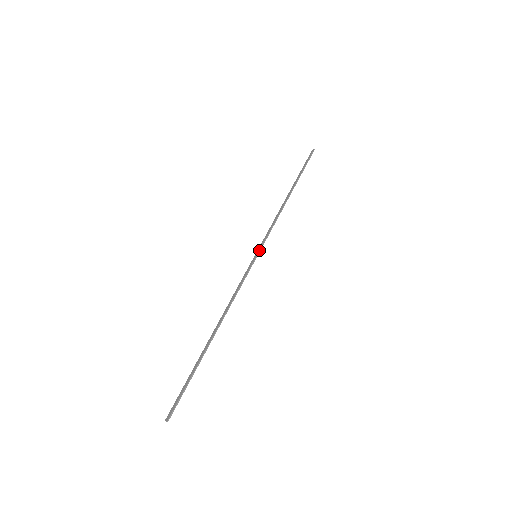
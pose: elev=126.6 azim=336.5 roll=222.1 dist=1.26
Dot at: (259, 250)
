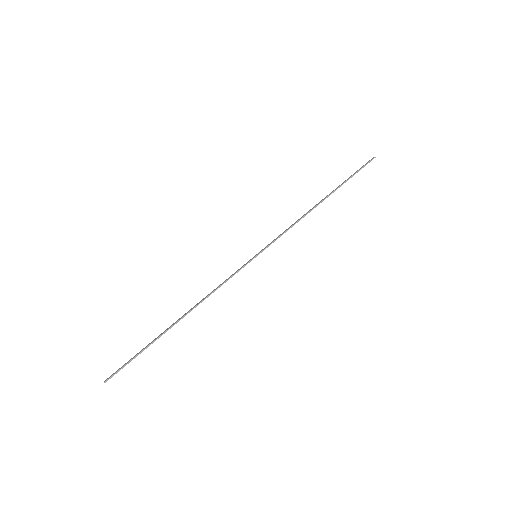
Dot at: (261, 251)
